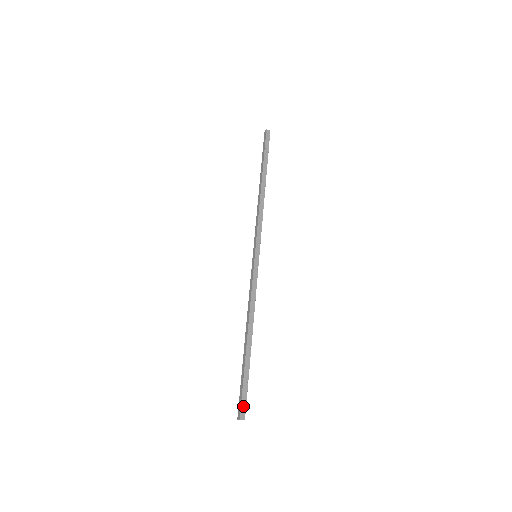
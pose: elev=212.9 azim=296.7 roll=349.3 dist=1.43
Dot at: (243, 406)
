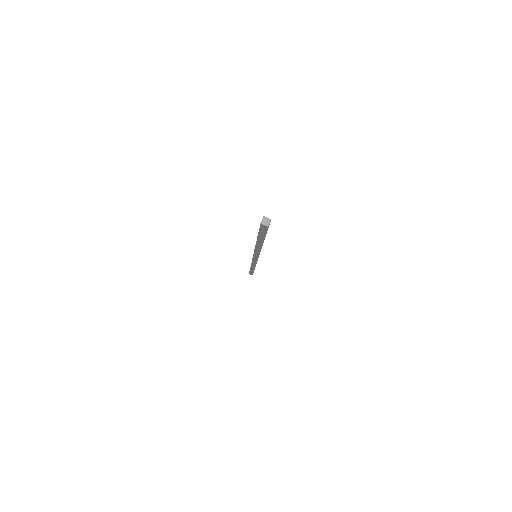
Dot at: occluded
